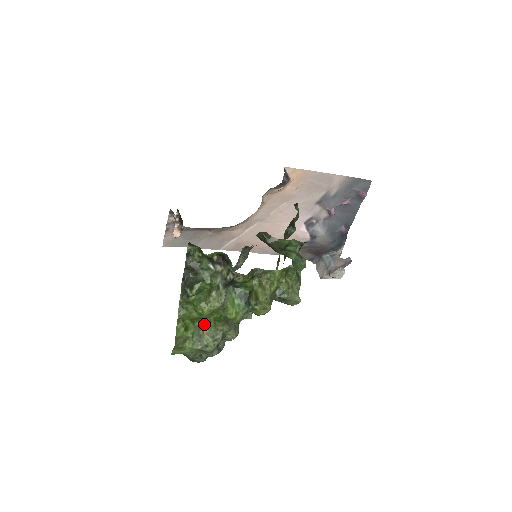
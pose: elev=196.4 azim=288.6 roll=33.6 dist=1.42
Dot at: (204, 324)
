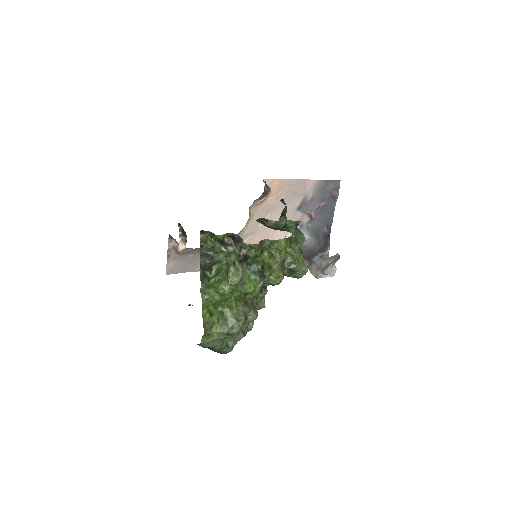
Dot at: (226, 308)
